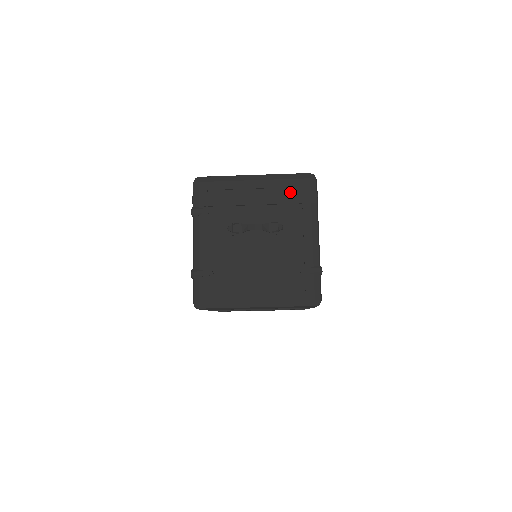
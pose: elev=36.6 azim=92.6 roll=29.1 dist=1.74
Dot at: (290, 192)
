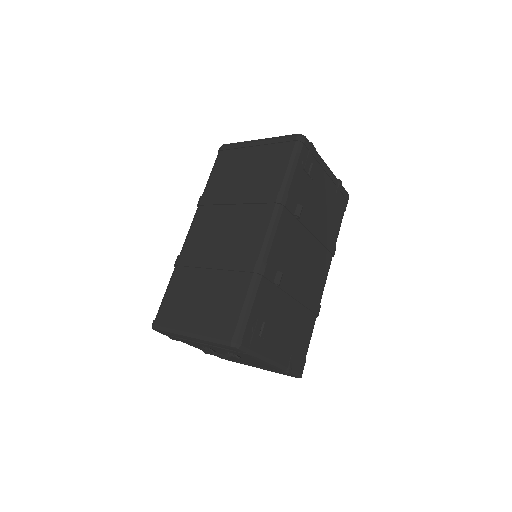
Dot at: (226, 350)
